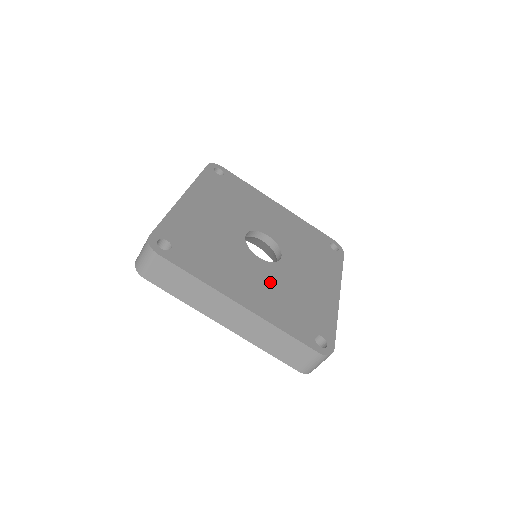
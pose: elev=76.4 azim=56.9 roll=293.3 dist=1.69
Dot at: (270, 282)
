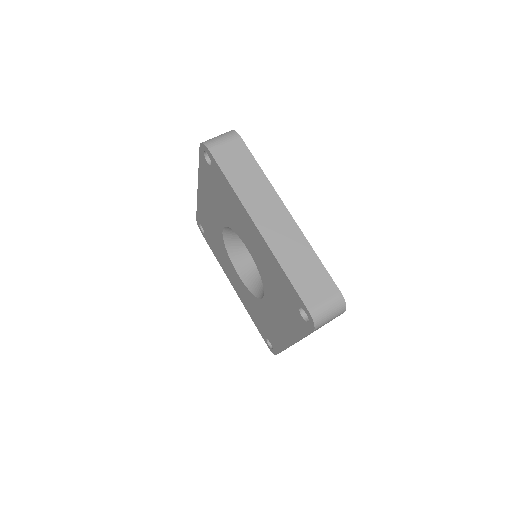
Dot at: occluded
